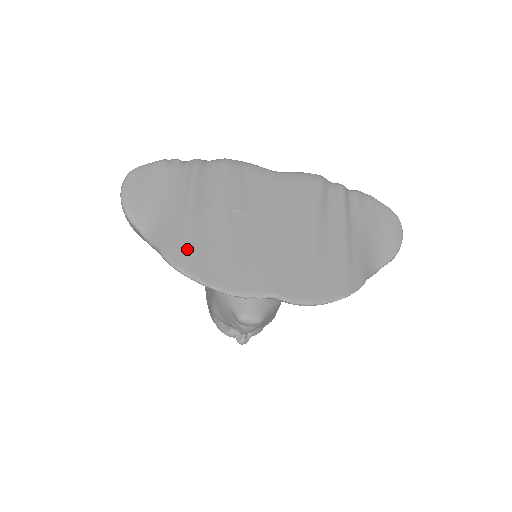
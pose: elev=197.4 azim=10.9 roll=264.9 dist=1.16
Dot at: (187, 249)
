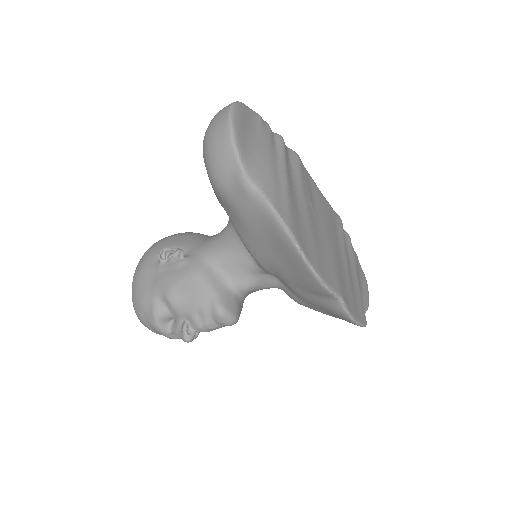
Dot at: (290, 211)
